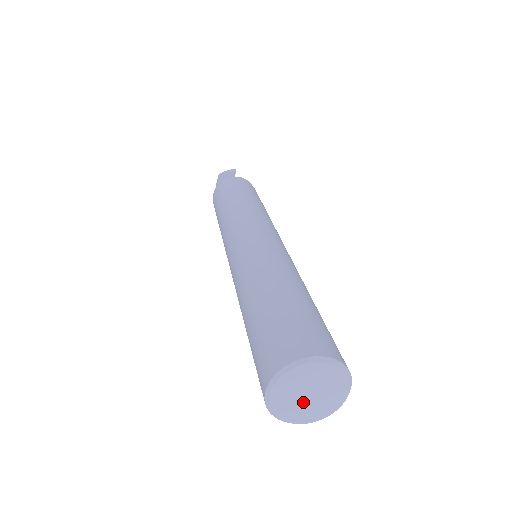
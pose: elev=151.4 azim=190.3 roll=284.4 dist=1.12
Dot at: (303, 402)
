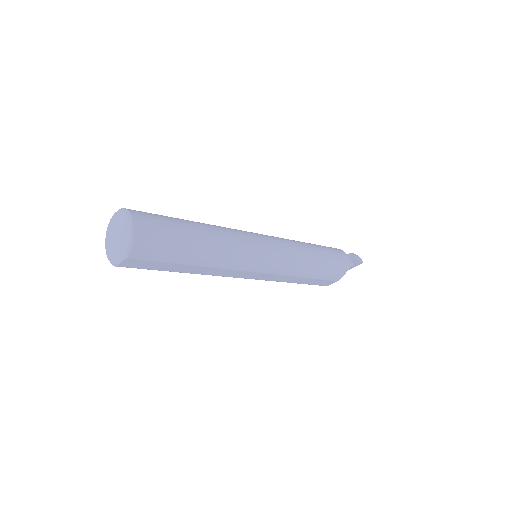
Dot at: (114, 238)
